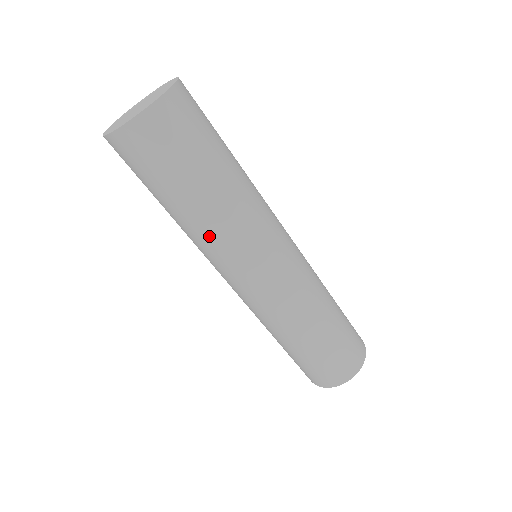
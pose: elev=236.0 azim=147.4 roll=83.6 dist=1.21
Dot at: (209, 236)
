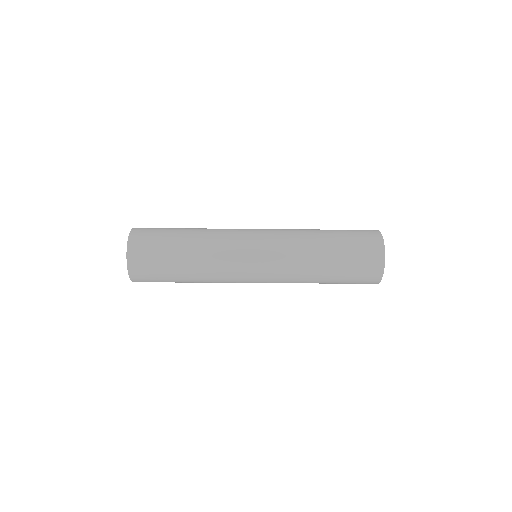
Dot at: occluded
